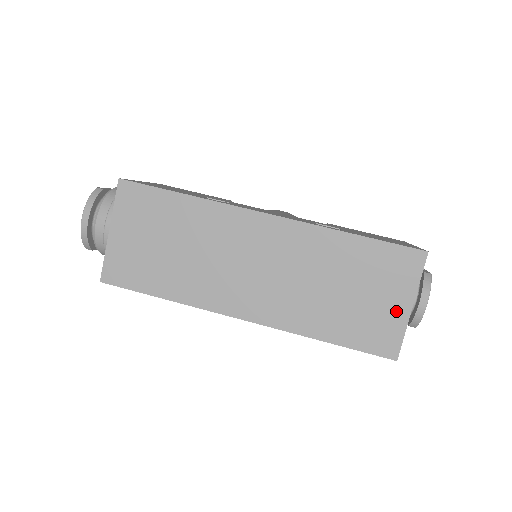
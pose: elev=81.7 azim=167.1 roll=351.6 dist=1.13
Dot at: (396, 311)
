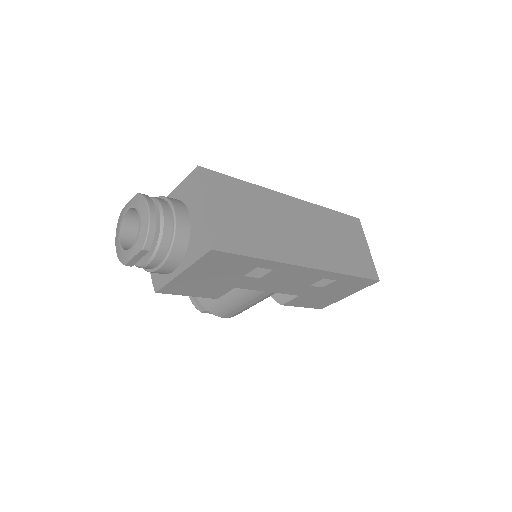
Dot at: (365, 252)
